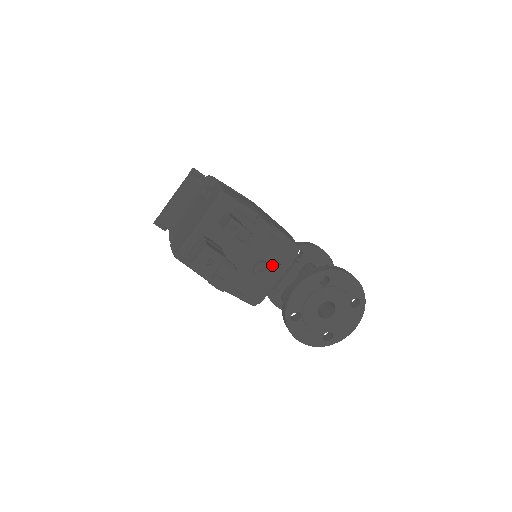
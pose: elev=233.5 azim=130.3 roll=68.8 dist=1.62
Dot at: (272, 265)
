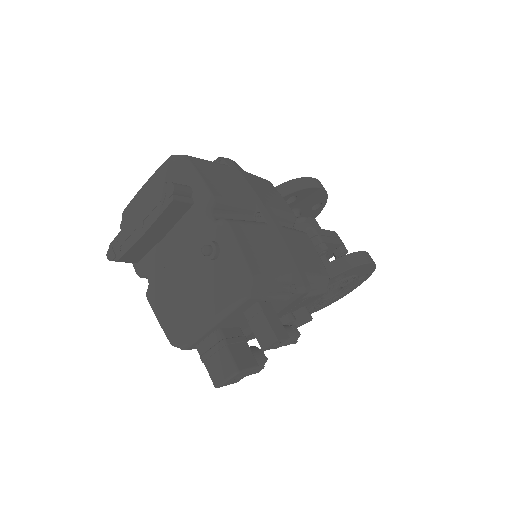
Dot at: (300, 318)
